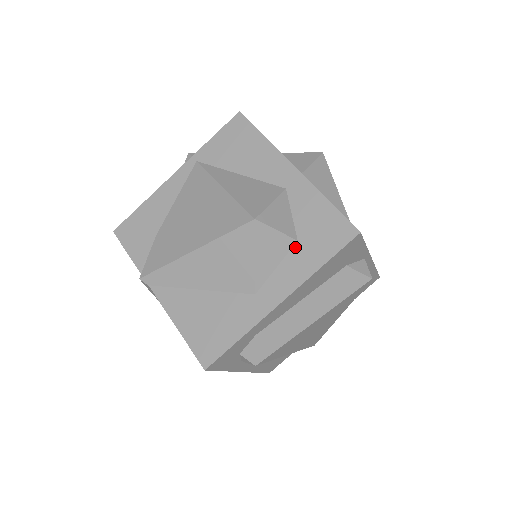
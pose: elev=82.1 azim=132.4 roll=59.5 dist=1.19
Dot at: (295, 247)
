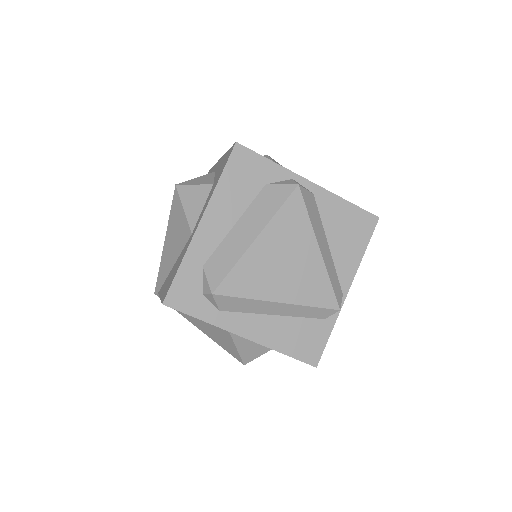
Dot at: (211, 189)
